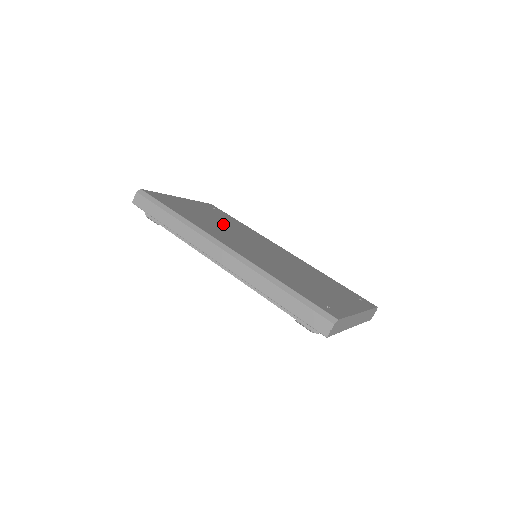
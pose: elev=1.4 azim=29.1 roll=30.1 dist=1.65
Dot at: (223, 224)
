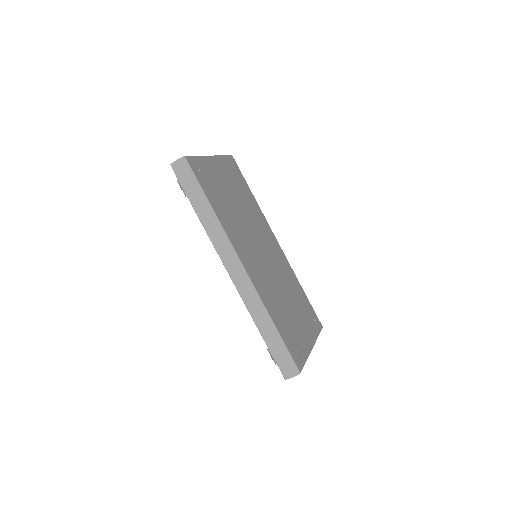
Dot at: (241, 209)
